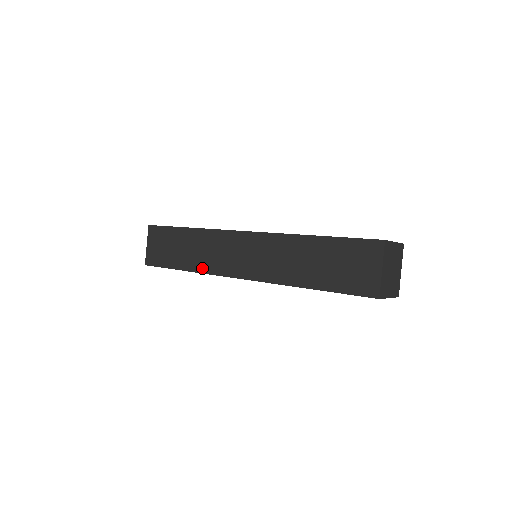
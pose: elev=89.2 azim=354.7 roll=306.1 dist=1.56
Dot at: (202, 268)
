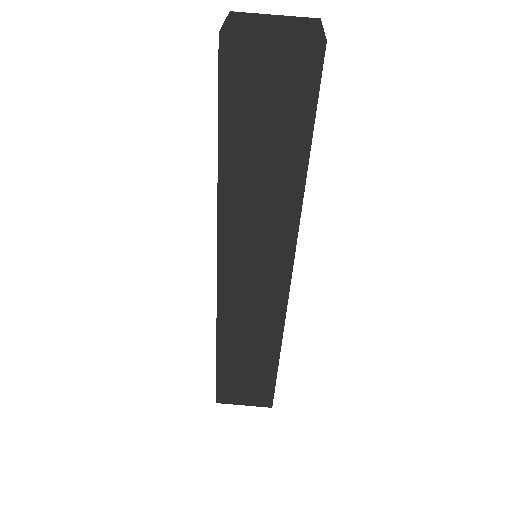
Dot at: occluded
